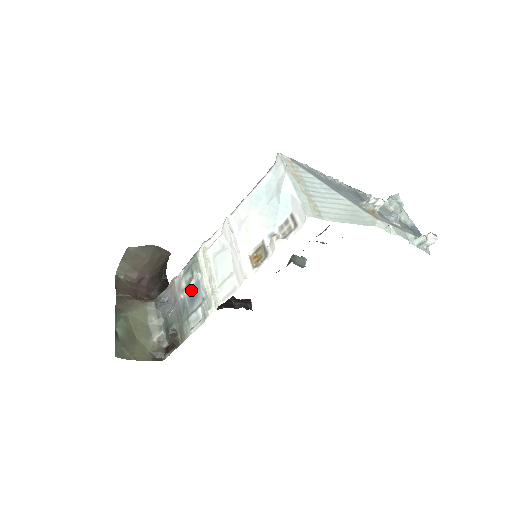
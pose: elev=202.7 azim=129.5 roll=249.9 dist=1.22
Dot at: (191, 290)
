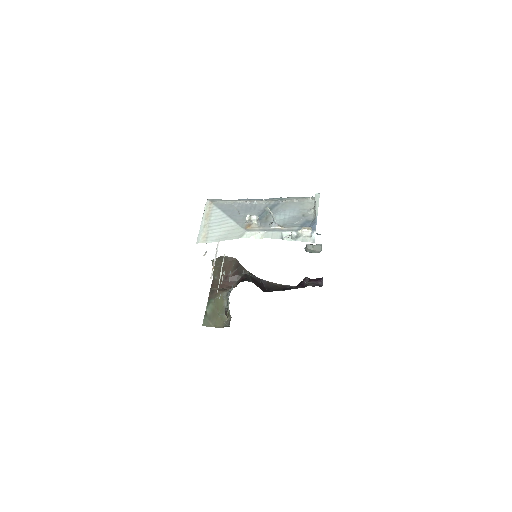
Dot at: occluded
